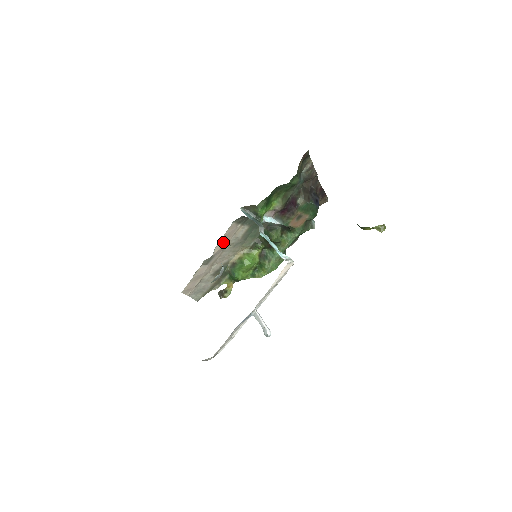
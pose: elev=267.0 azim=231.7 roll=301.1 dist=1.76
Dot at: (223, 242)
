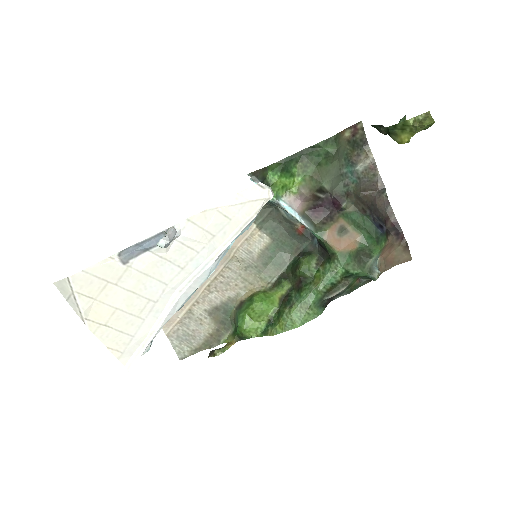
Dot at: occluded
